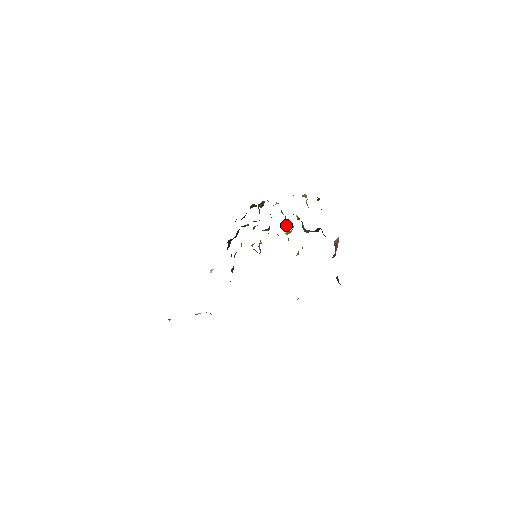
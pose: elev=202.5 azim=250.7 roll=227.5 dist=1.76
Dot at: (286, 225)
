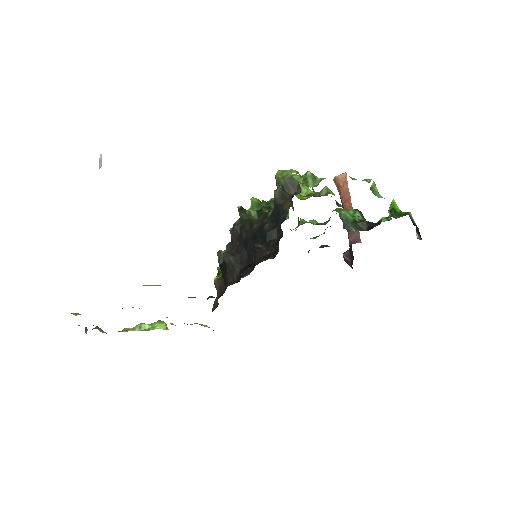
Dot at: occluded
